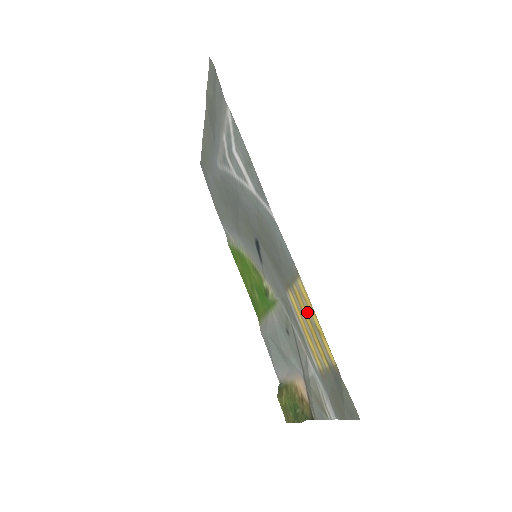
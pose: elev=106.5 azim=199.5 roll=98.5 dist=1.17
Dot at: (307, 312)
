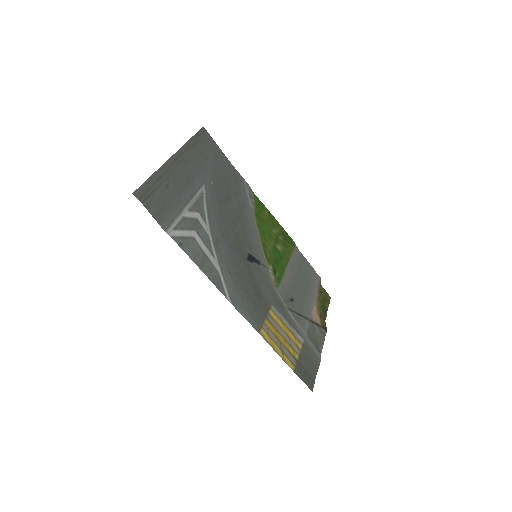
Dot at: (276, 338)
